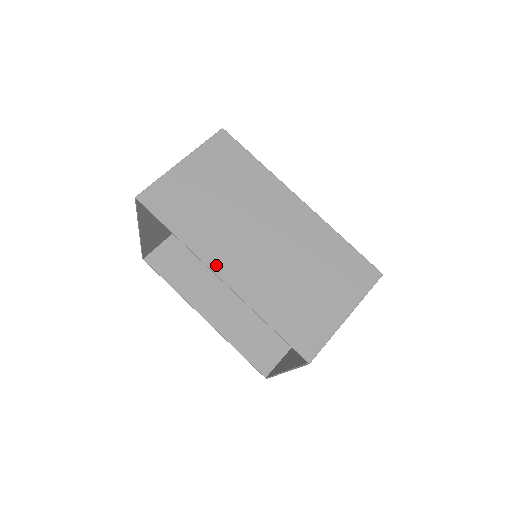
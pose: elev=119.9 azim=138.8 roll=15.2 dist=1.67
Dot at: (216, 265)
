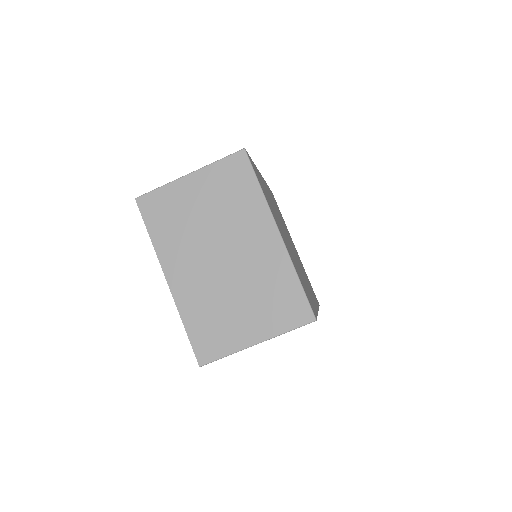
Dot at: occluded
